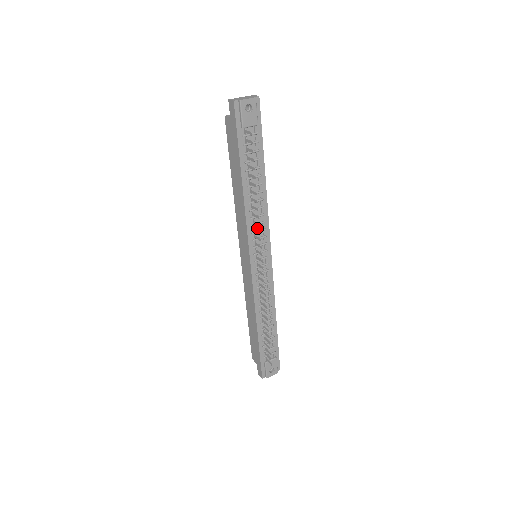
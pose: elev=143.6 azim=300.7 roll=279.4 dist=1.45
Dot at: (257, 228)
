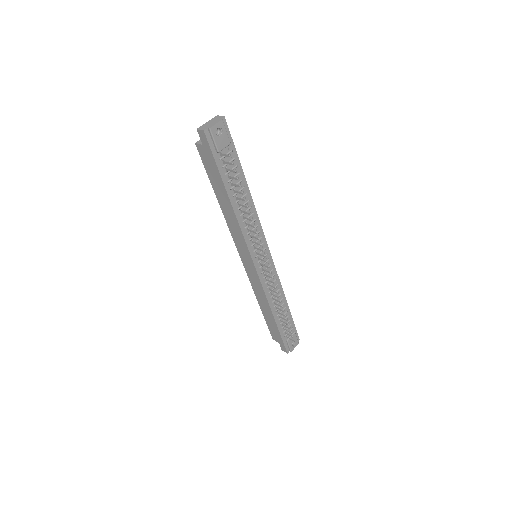
Dot at: (252, 234)
